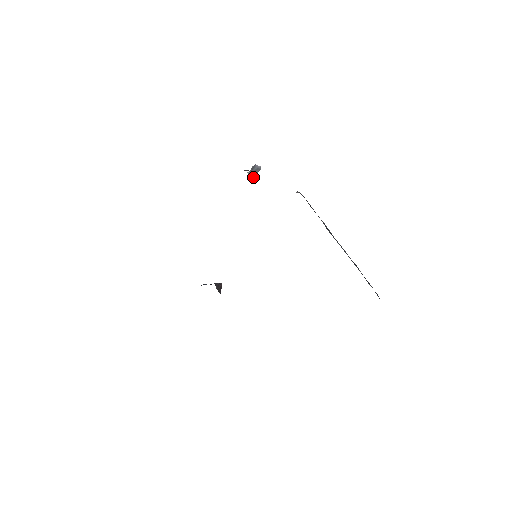
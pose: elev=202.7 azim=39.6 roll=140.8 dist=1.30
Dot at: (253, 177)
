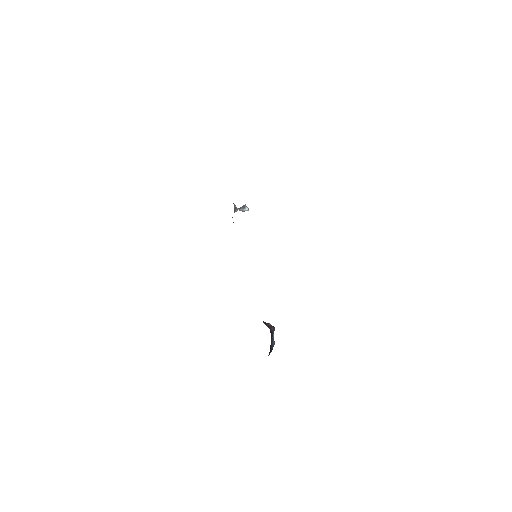
Dot at: (233, 203)
